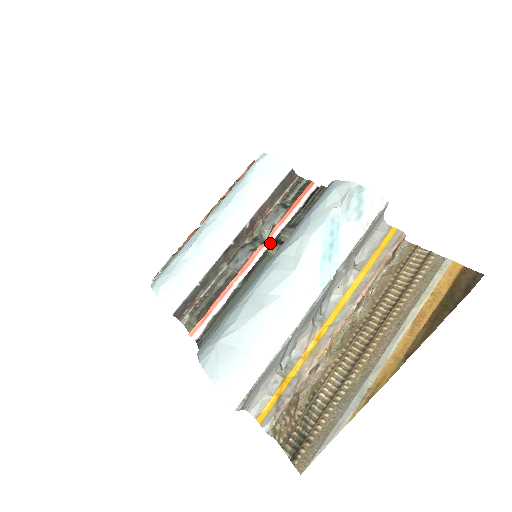
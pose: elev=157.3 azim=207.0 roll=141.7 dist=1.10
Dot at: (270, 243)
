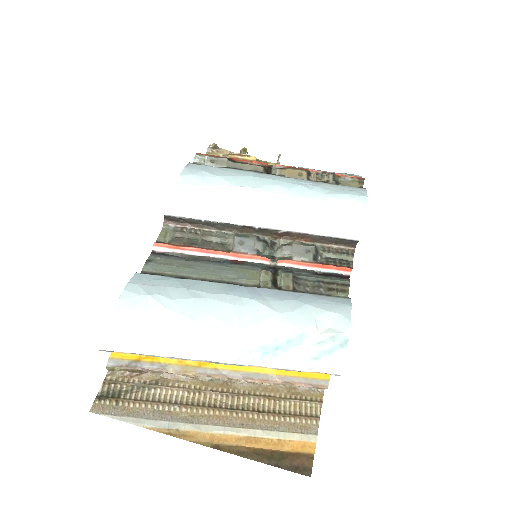
Dot at: (273, 263)
